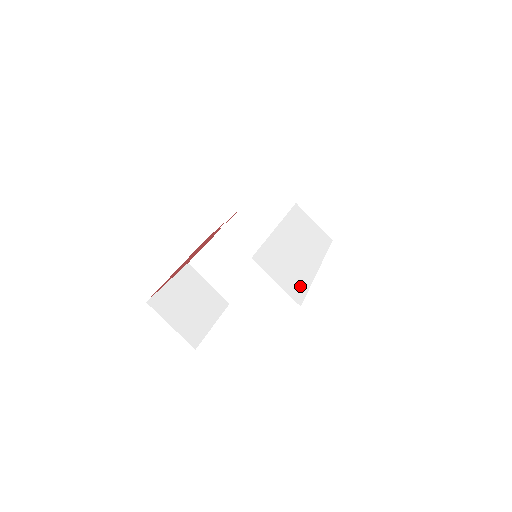
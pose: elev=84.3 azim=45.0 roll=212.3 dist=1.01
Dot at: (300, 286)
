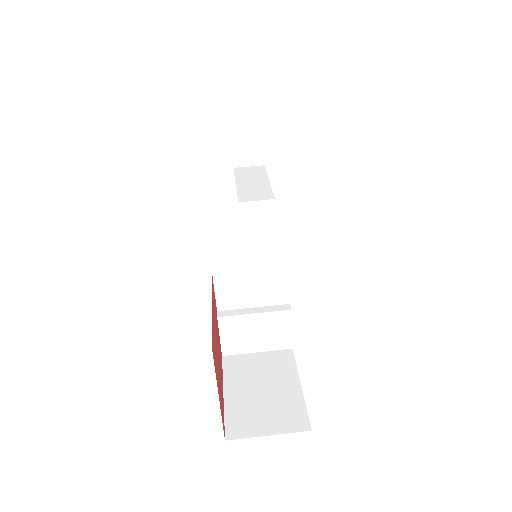
Dot at: occluded
